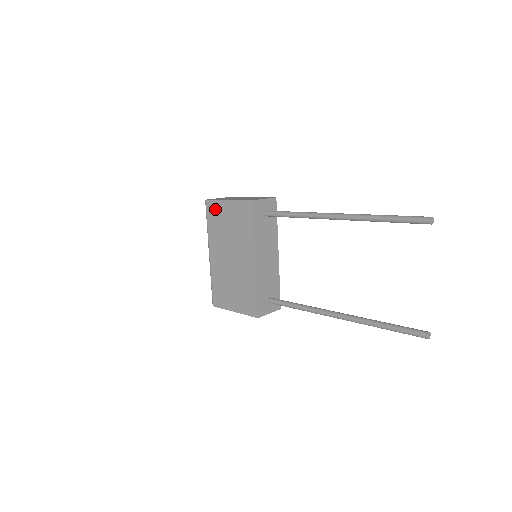
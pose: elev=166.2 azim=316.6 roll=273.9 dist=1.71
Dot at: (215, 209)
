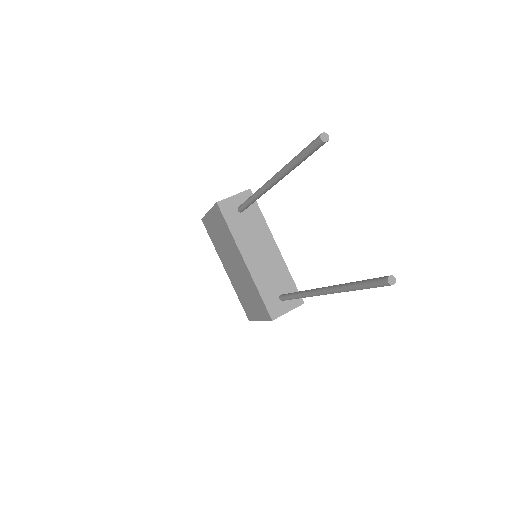
Dot at: (208, 225)
